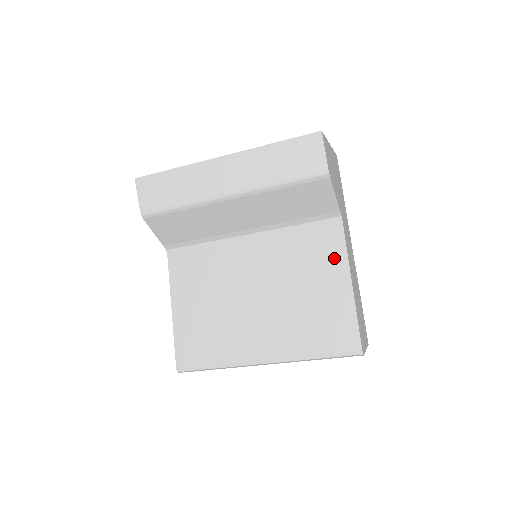
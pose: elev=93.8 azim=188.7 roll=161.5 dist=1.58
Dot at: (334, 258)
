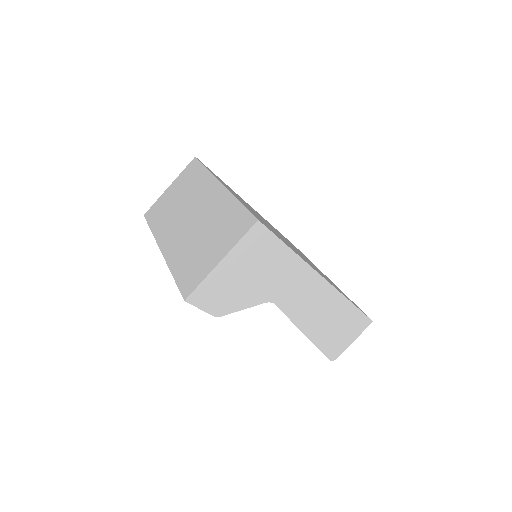
Dot at: occluded
